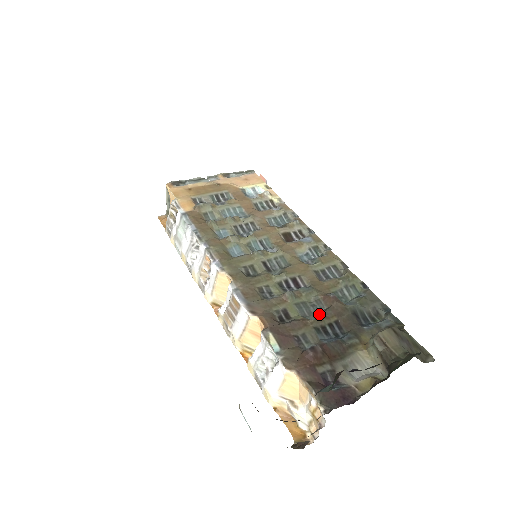
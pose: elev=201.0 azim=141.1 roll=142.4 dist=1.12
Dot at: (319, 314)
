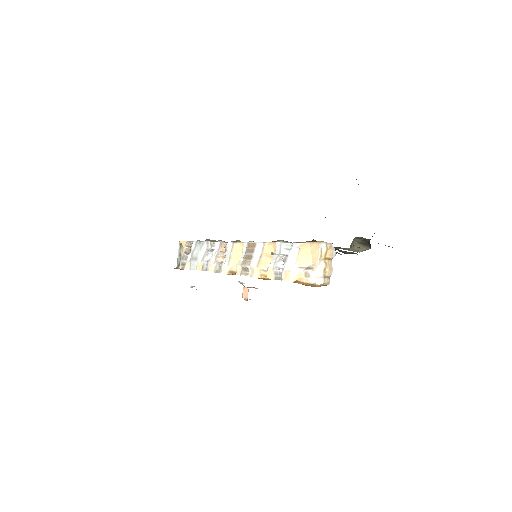
Dot at: occluded
